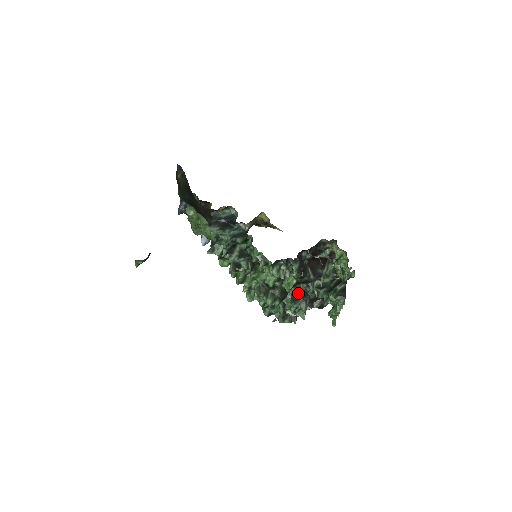
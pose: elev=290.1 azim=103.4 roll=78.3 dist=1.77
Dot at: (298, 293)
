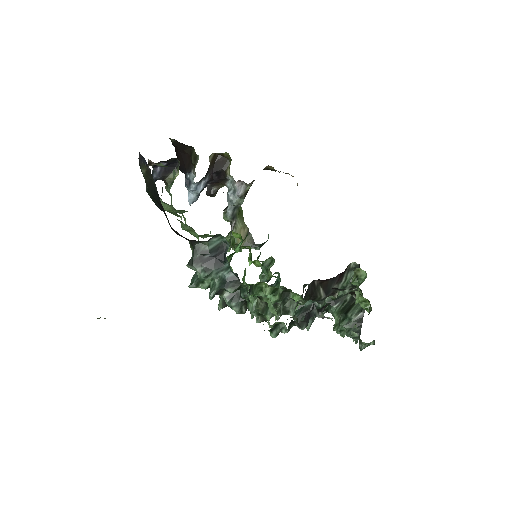
Dot at: (304, 305)
